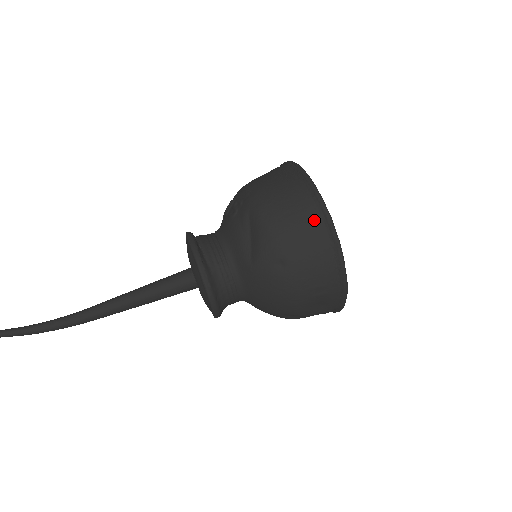
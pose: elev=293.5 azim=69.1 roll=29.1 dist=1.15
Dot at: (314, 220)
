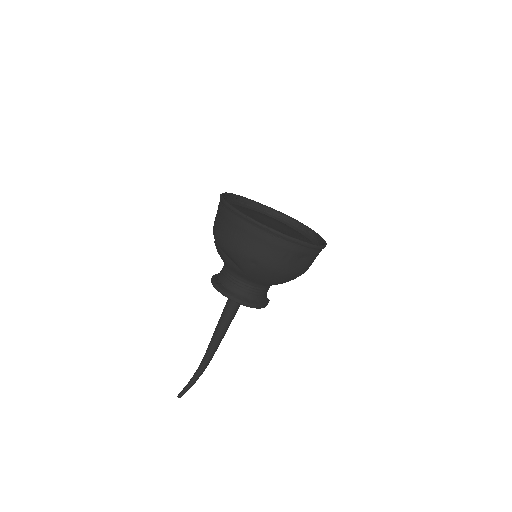
Dot at: (245, 227)
